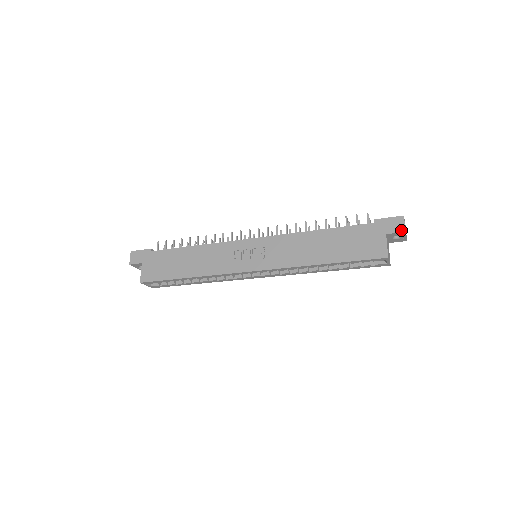
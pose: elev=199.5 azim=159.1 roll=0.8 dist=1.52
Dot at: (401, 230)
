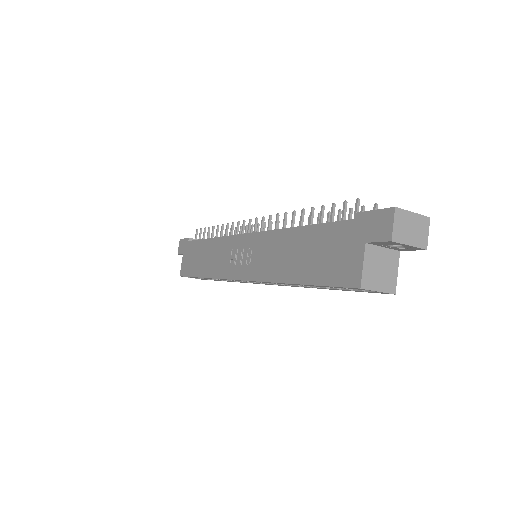
Dot at: (385, 237)
